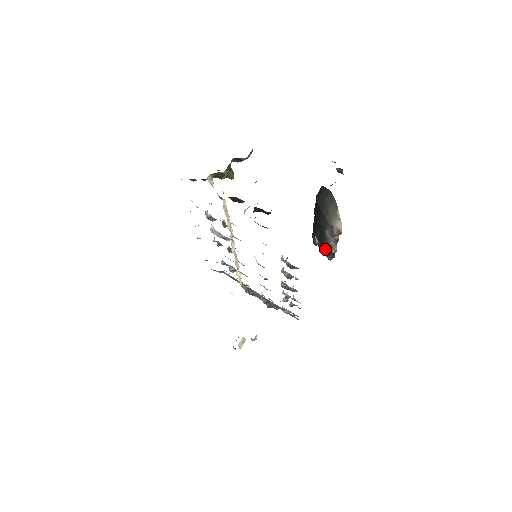
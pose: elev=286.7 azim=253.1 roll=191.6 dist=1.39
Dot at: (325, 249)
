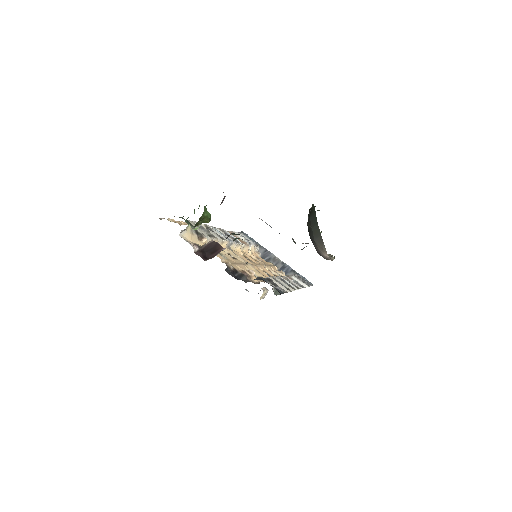
Dot at: occluded
